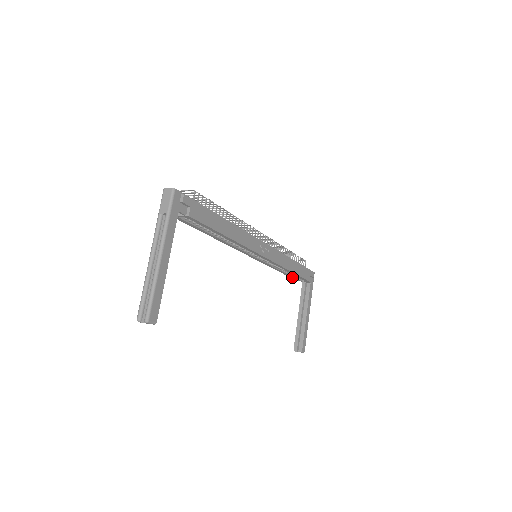
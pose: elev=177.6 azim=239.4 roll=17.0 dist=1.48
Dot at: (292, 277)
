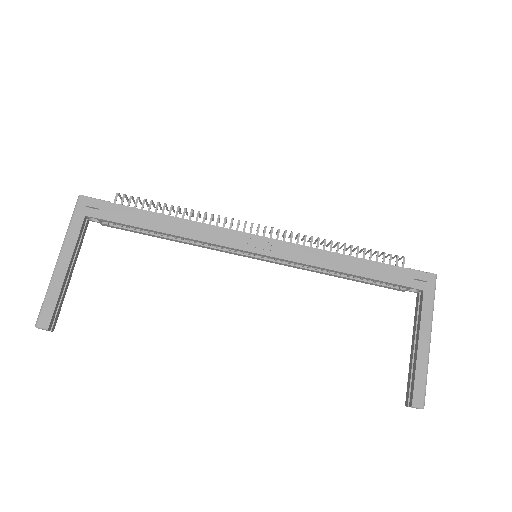
Dot at: (379, 285)
